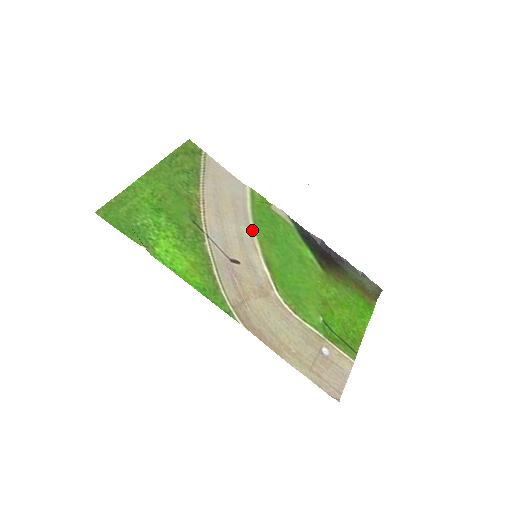
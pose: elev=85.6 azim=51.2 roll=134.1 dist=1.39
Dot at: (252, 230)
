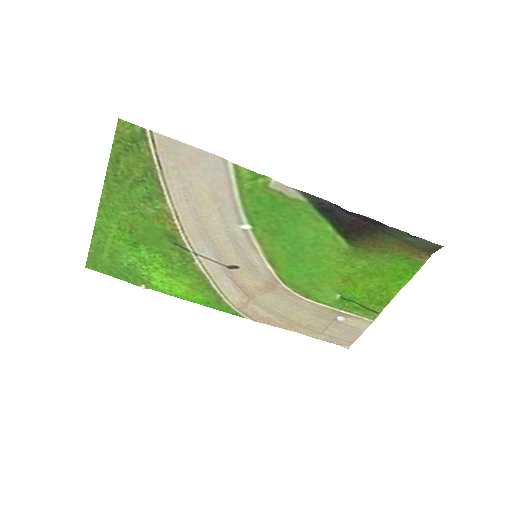
Dot at: (246, 227)
